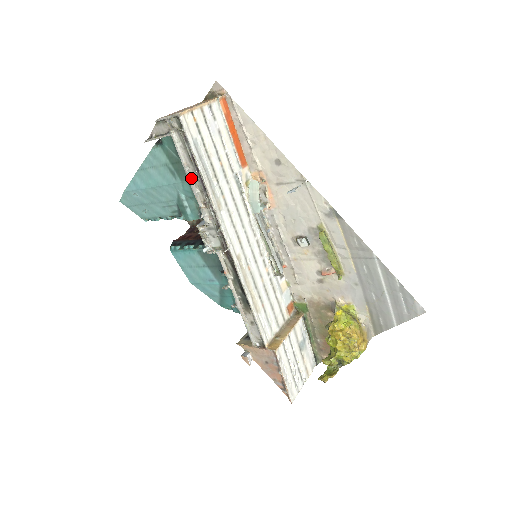
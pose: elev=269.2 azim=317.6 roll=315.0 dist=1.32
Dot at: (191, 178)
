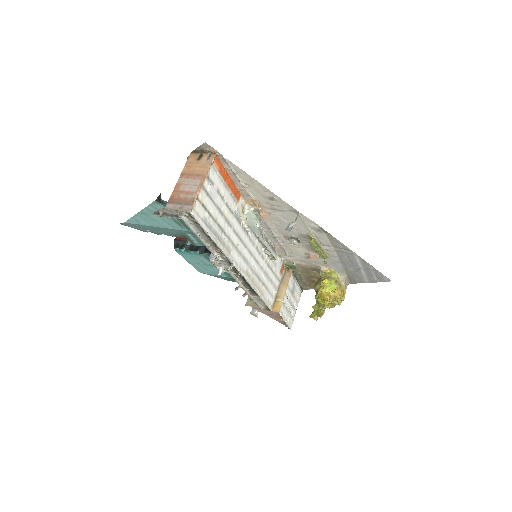
Dot at: (202, 239)
